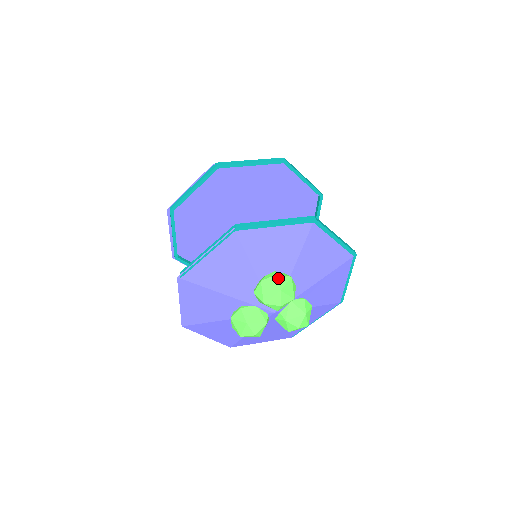
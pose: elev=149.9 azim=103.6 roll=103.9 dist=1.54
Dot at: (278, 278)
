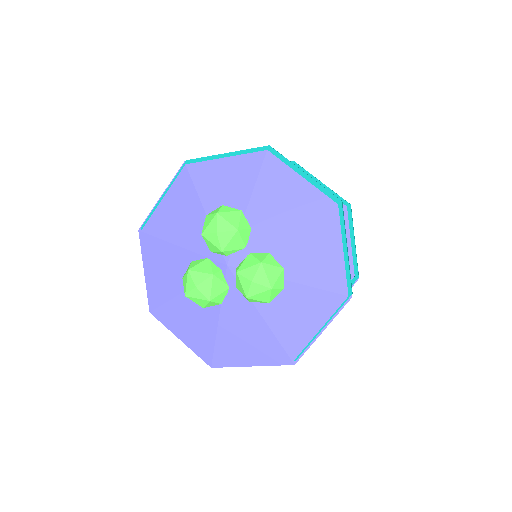
Dot at: (222, 207)
